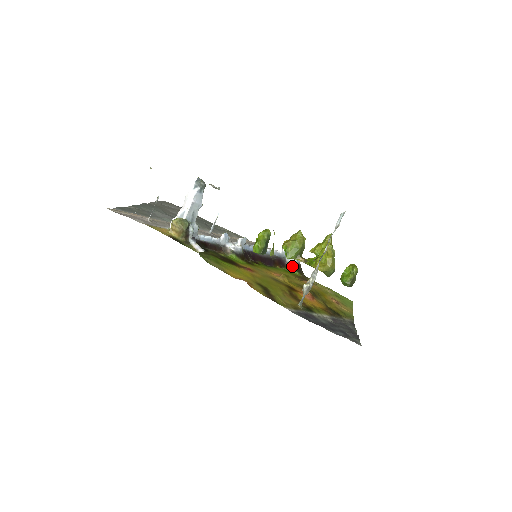
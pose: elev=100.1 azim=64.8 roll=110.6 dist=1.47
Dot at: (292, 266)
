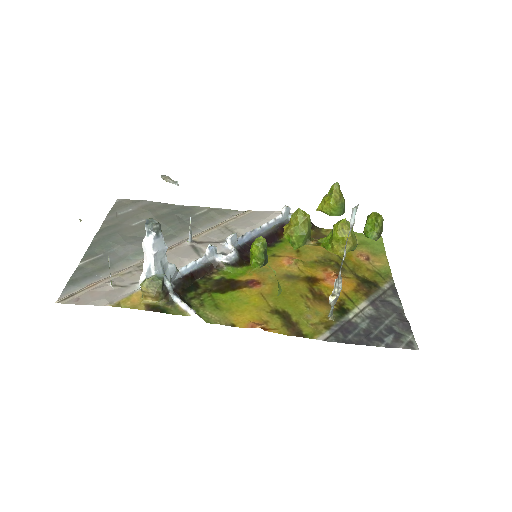
Dot at: occluded
